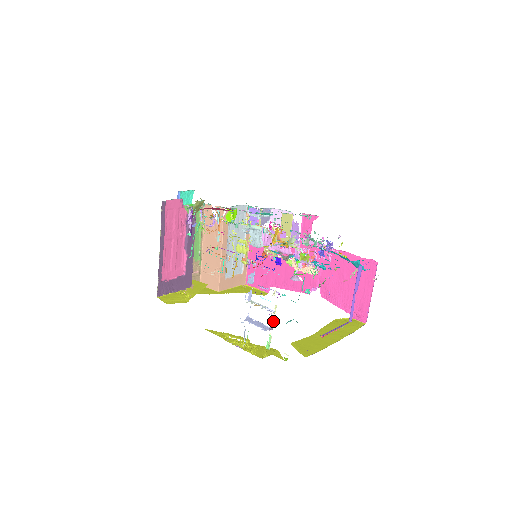
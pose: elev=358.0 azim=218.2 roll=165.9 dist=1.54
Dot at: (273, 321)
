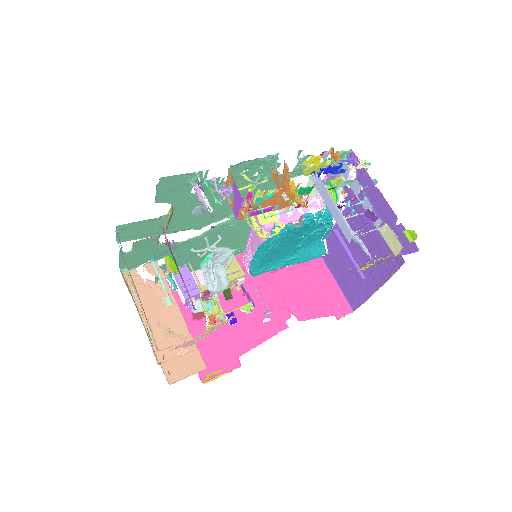
Dot at: (374, 219)
